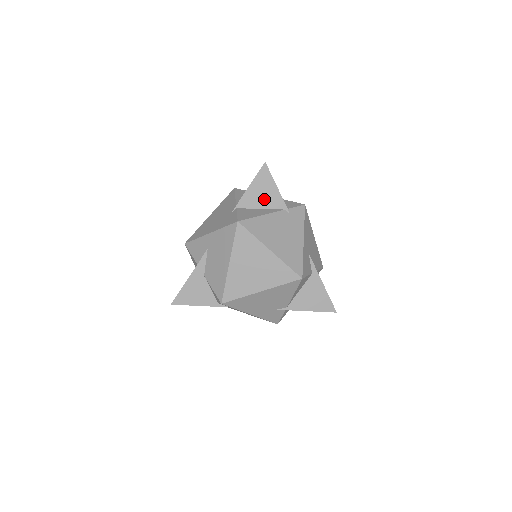
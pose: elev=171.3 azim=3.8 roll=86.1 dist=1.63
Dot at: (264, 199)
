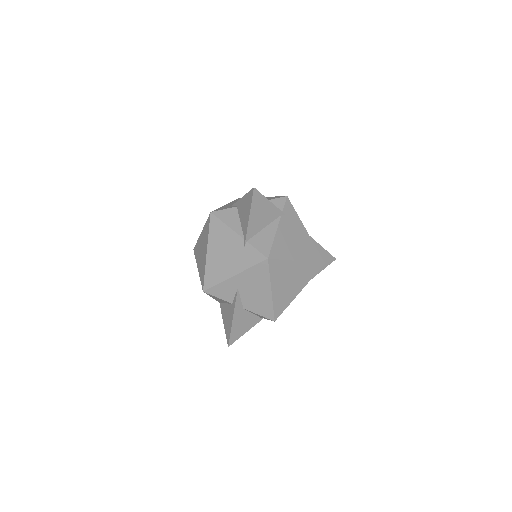
Dot at: (264, 218)
